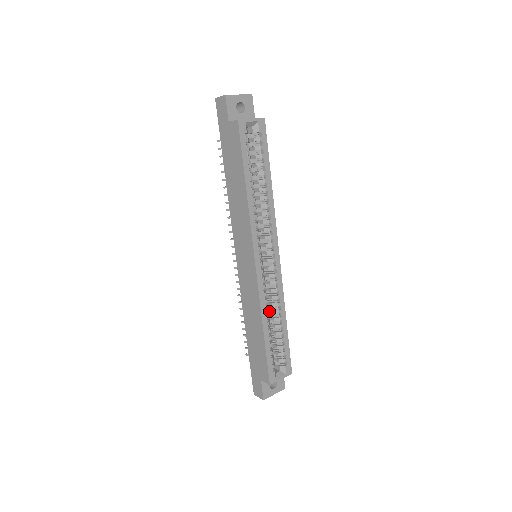
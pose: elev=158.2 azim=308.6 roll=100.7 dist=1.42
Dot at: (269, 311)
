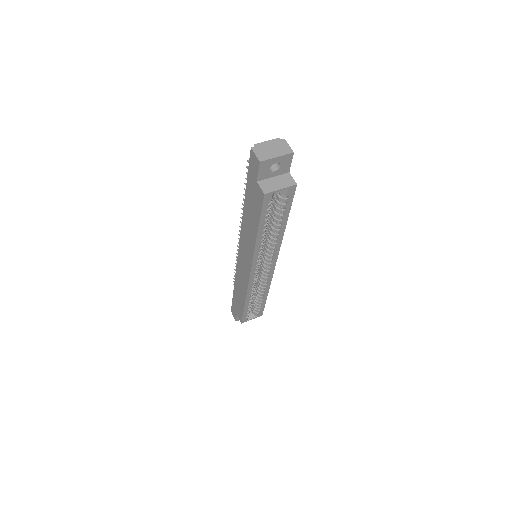
Dot at: (256, 286)
